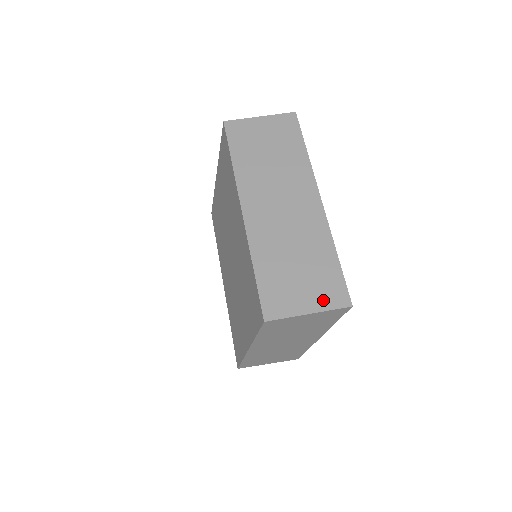
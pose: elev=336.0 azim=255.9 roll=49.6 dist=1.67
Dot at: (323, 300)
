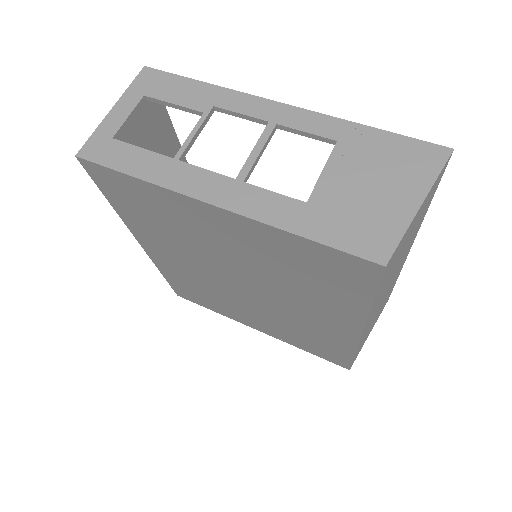
Dot at: occluded
